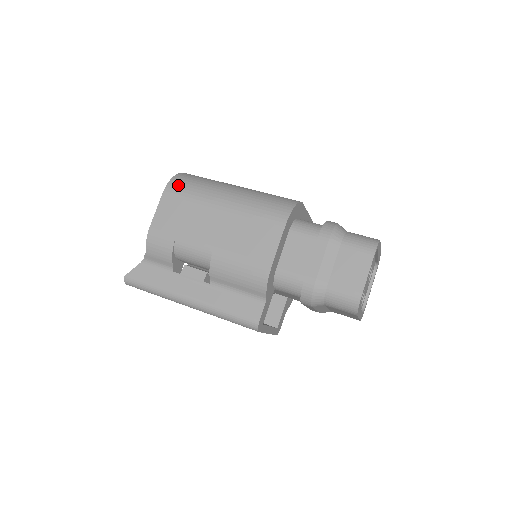
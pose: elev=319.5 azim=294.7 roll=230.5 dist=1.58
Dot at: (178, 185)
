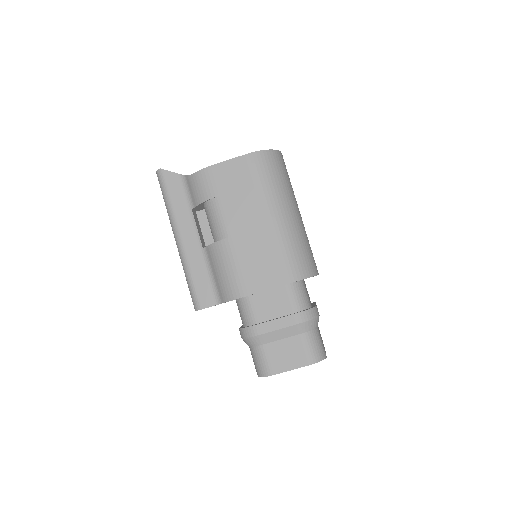
Dot at: (262, 162)
